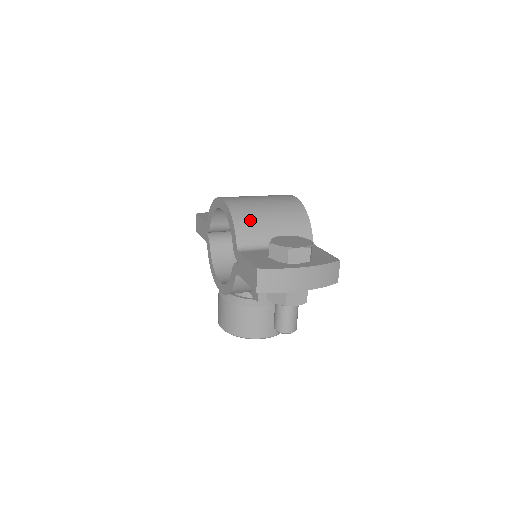
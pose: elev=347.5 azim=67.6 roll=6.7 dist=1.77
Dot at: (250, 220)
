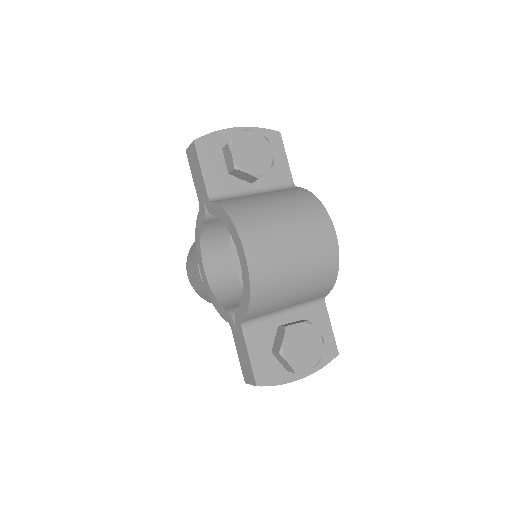
Dot at: (270, 299)
